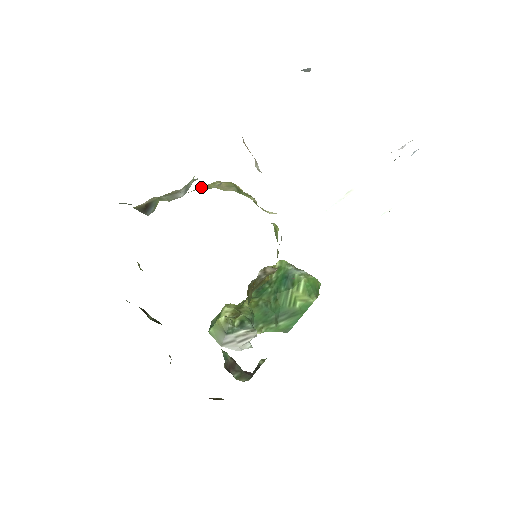
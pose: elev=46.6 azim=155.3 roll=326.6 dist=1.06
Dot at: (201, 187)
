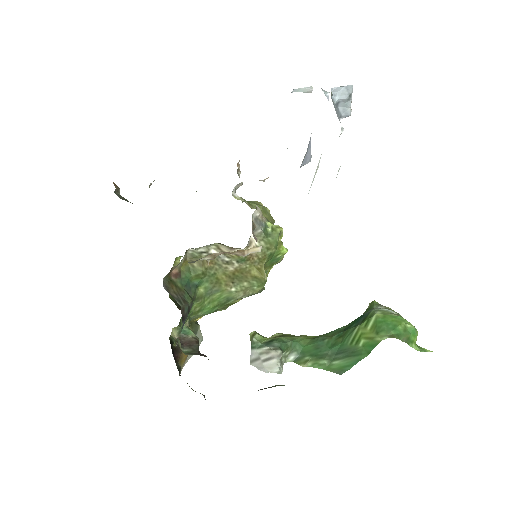
Dot at: occluded
